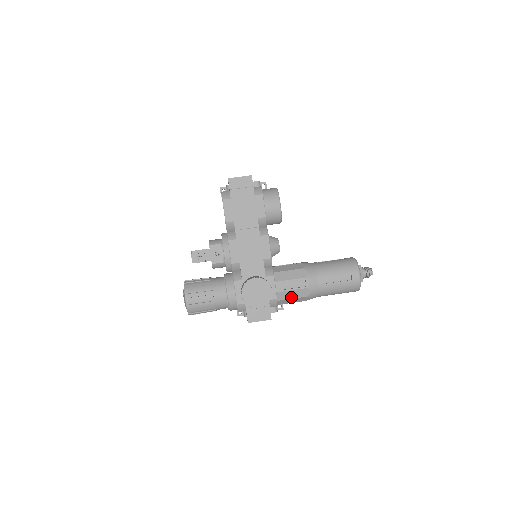
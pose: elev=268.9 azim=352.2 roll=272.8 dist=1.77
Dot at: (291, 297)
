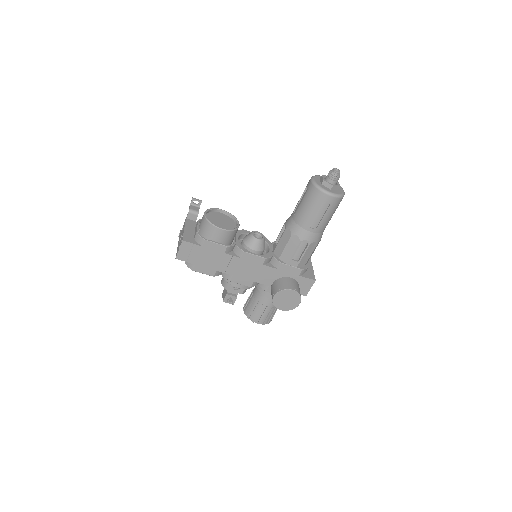
Dot at: (309, 256)
